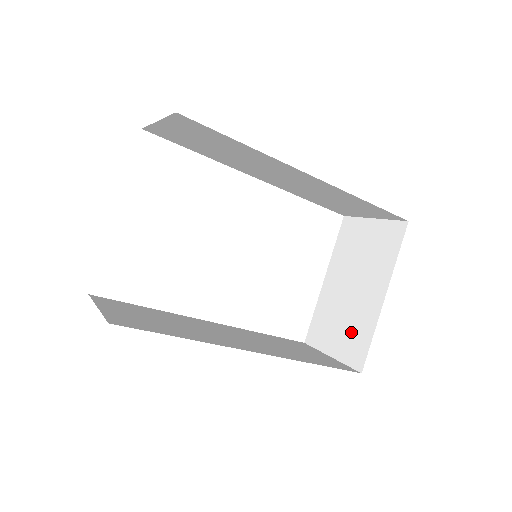
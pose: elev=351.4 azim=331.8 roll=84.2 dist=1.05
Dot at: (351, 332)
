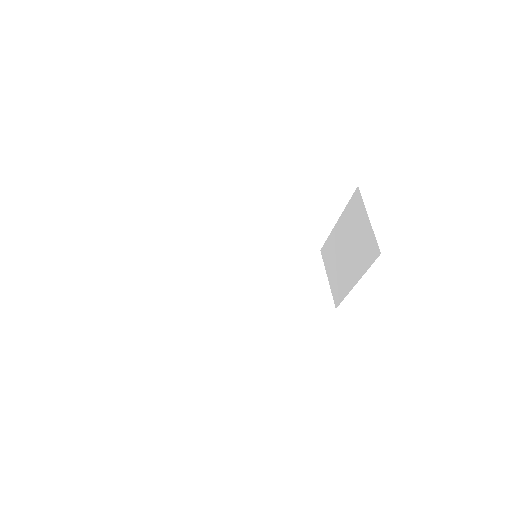
Dot at: (338, 280)
